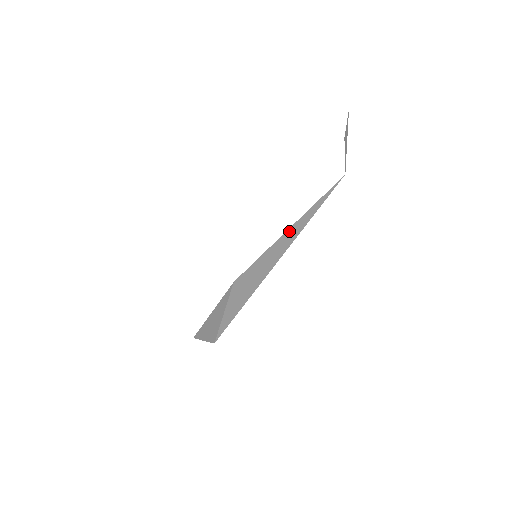
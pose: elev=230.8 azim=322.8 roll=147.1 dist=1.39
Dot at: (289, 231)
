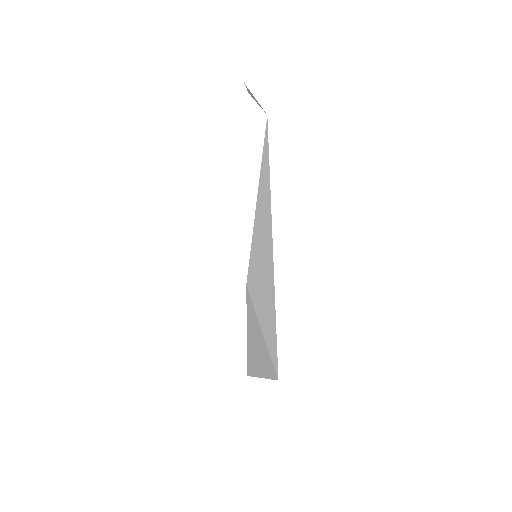
Dot at: (259, 198)
